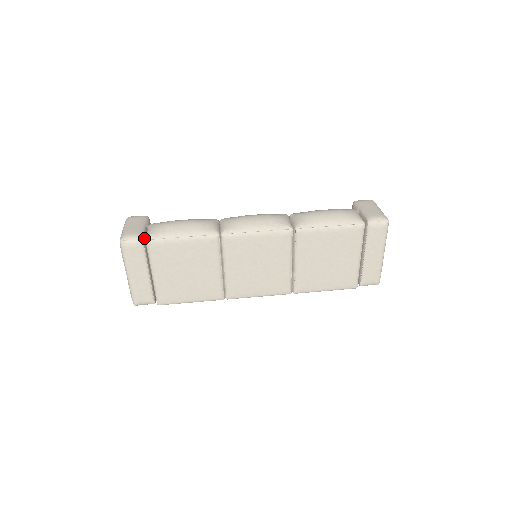
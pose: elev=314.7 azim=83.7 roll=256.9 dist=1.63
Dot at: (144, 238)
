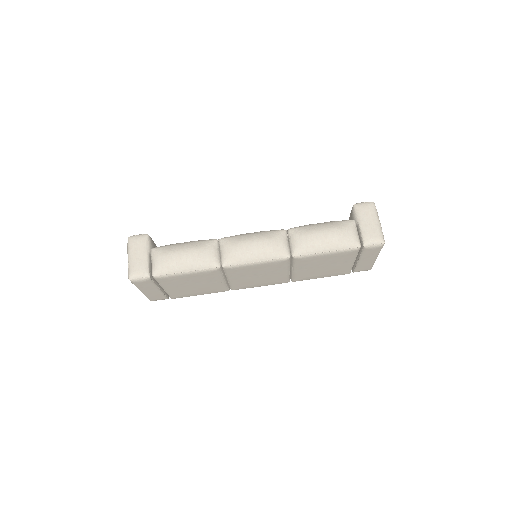
Dot at: (150, 273)
